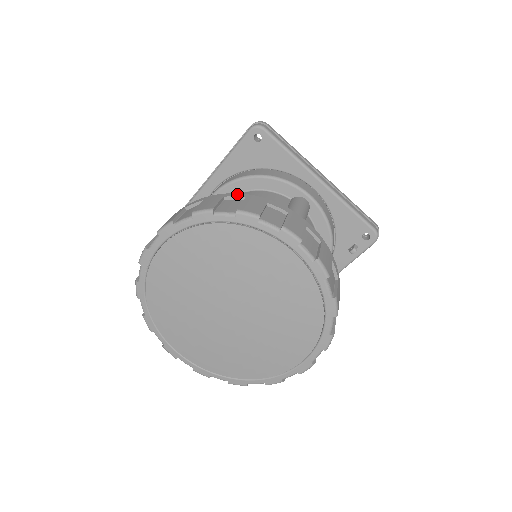
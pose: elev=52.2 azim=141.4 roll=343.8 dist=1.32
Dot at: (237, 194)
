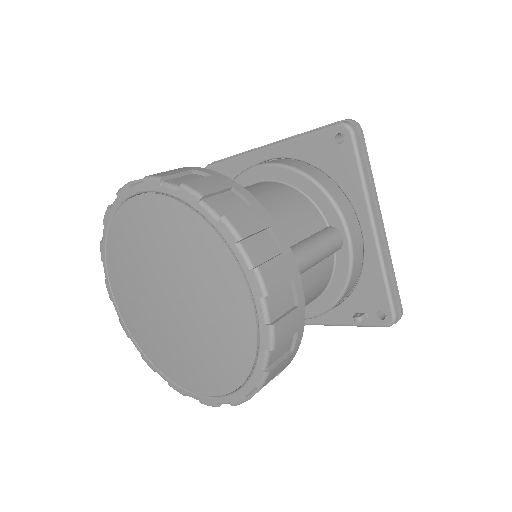
Dot at: (249, 194)
